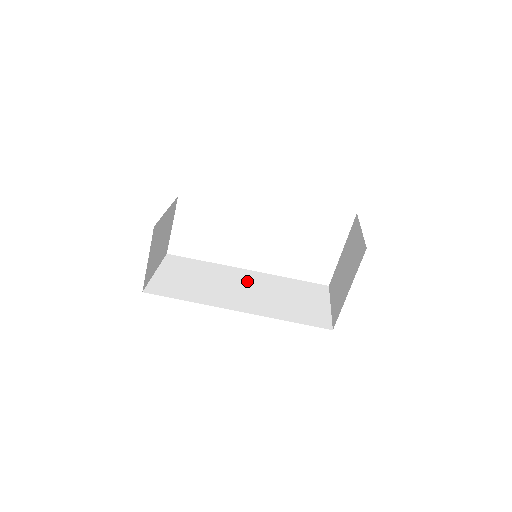
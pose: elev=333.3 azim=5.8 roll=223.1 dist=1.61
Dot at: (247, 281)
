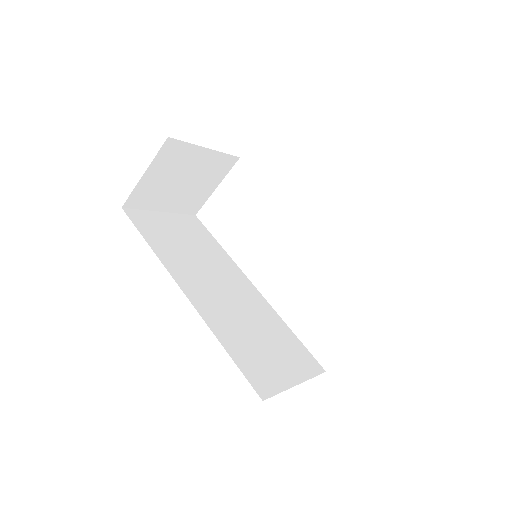
Dot at: (237, 289)
